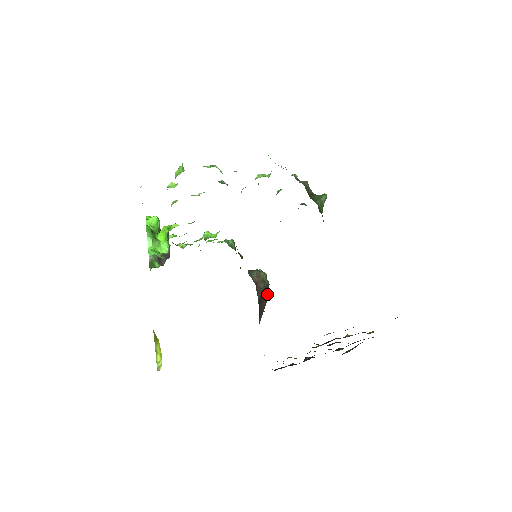
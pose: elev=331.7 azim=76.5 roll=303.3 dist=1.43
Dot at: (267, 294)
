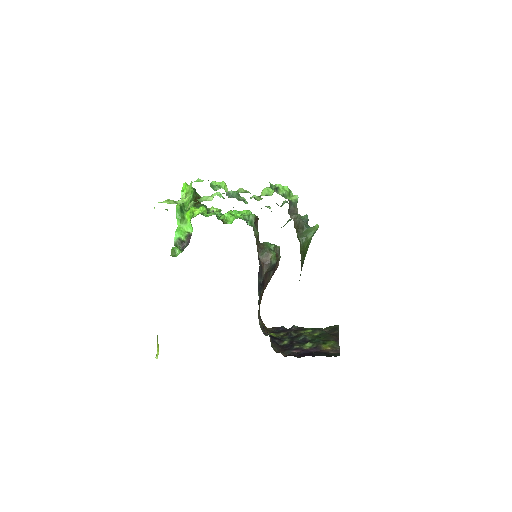
Dot at: (274, 269)
